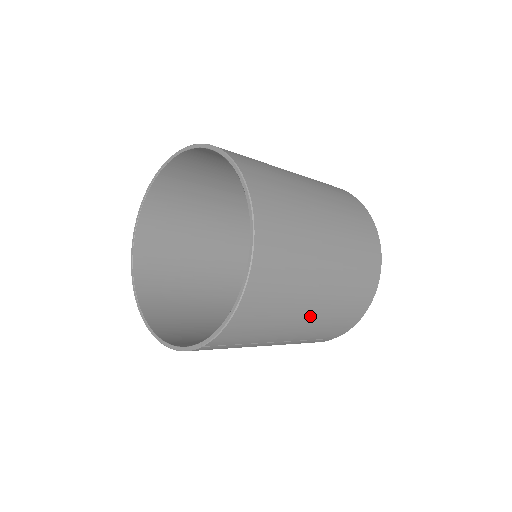
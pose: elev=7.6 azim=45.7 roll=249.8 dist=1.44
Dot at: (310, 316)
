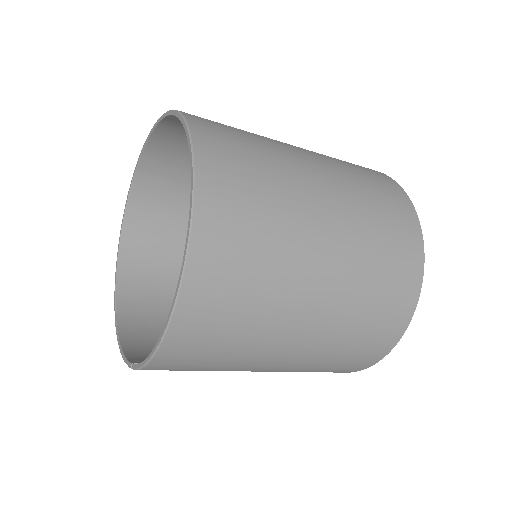
Dot at: (282, 361)
